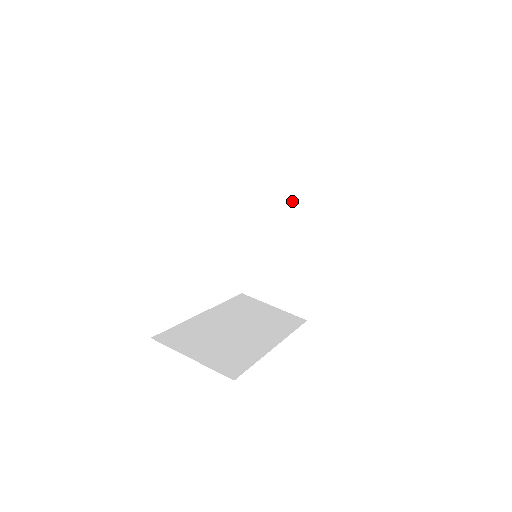
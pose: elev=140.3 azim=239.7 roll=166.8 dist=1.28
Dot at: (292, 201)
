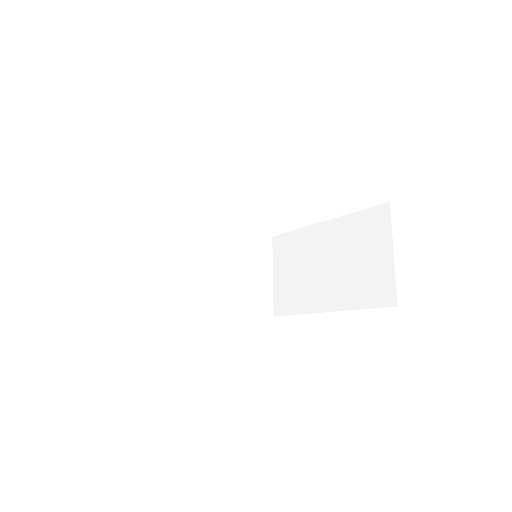
Dot at: (366, 246)
